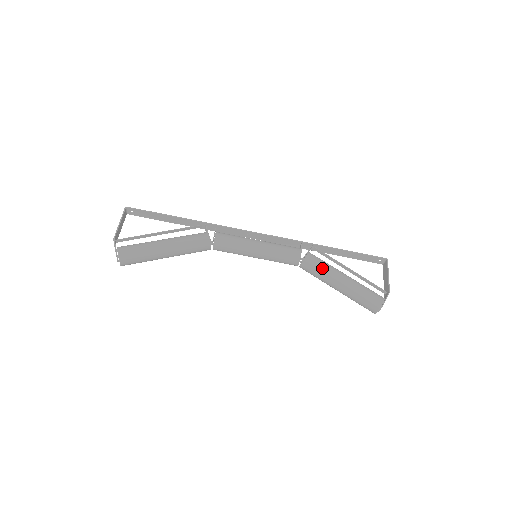
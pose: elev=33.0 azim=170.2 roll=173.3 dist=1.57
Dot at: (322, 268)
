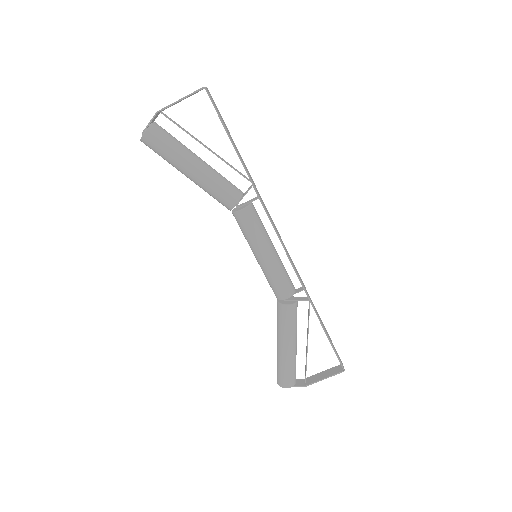
Dot at: (284, 325)
